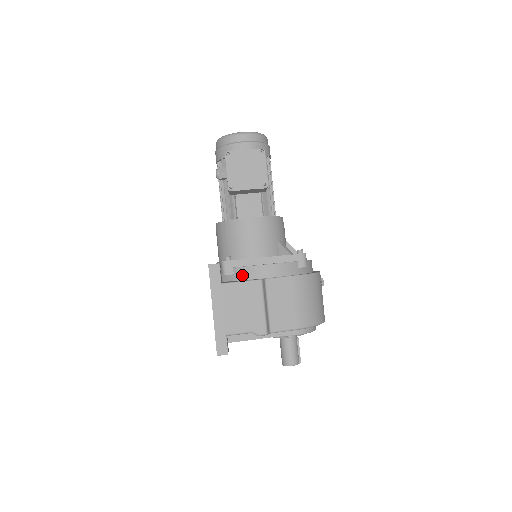
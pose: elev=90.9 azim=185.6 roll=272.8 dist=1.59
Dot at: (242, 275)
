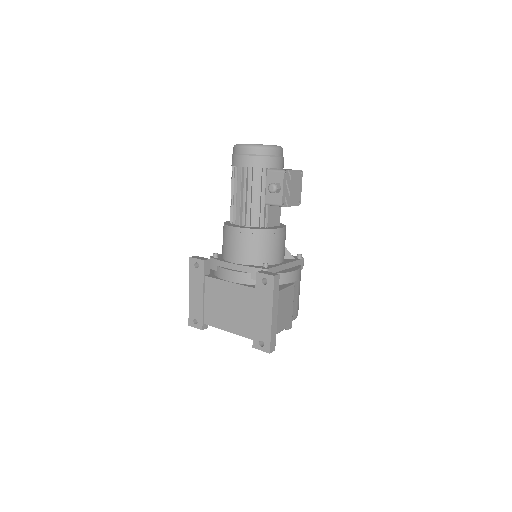
Dot at: (279, 280)
